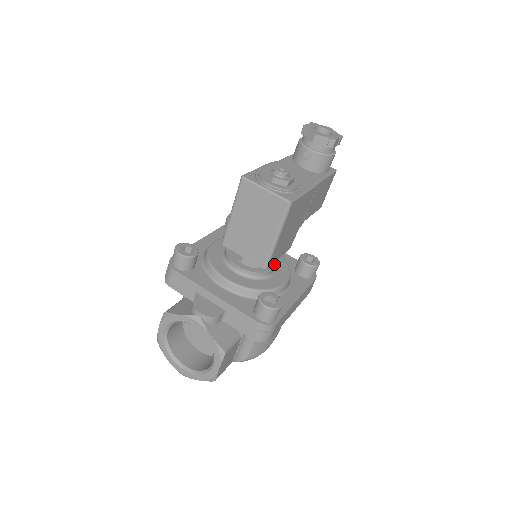
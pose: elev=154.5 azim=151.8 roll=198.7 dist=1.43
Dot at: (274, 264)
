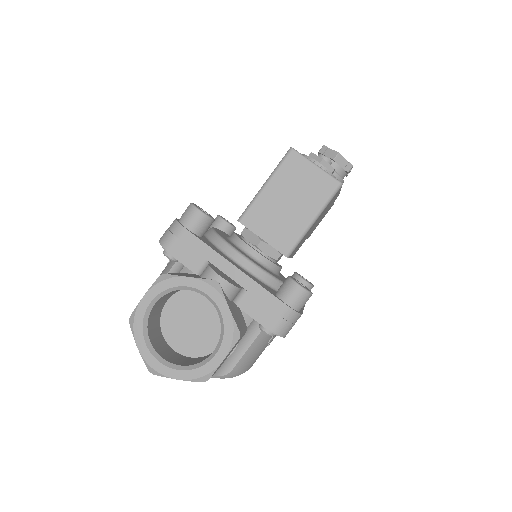
Dot at: (280, 265)
